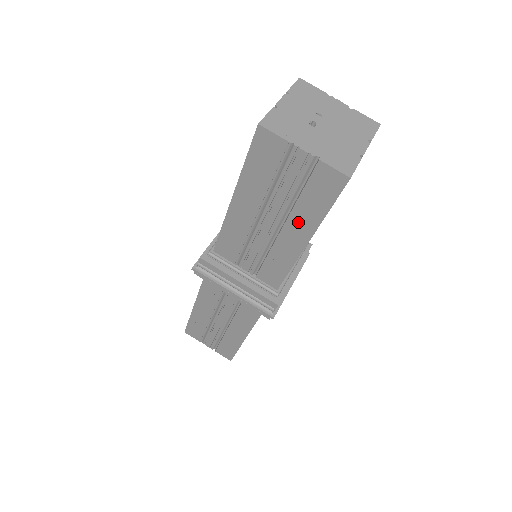
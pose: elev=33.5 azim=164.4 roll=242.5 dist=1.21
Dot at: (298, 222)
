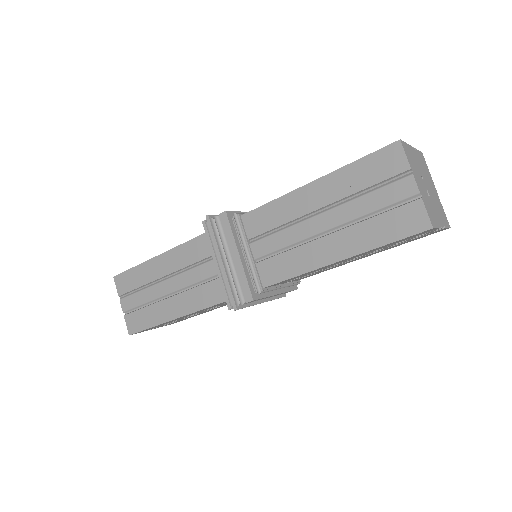
Dot at: occluded
